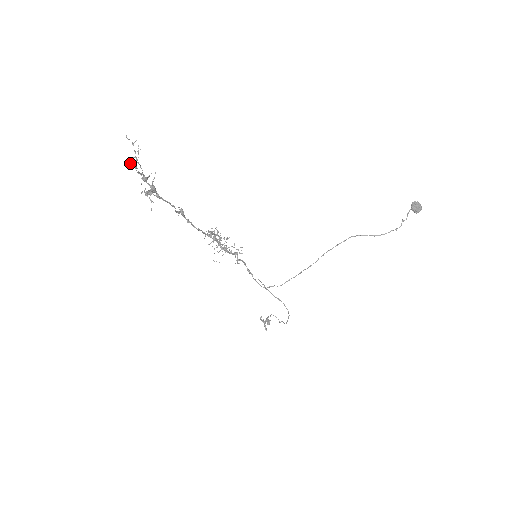
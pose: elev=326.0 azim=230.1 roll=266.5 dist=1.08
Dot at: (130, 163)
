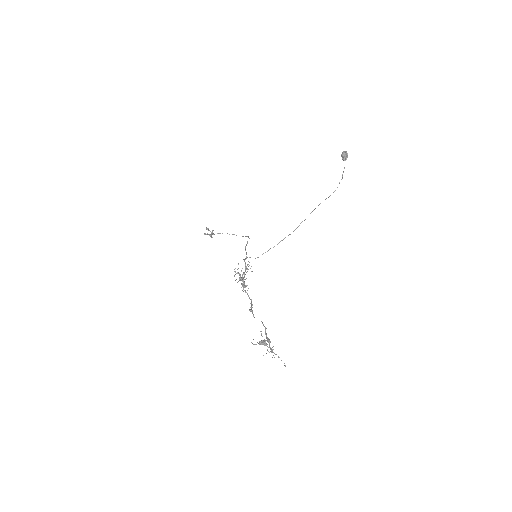
Dot at: occluded
